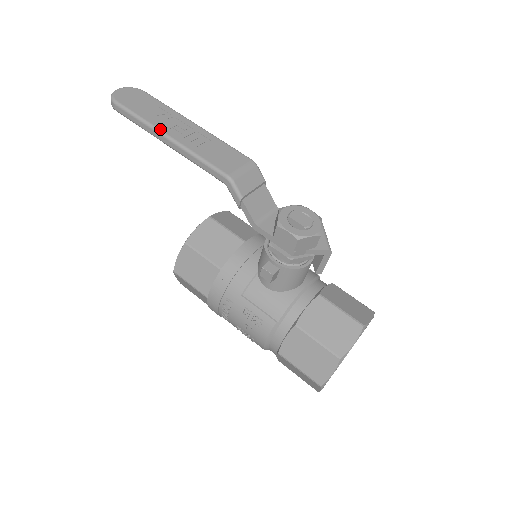
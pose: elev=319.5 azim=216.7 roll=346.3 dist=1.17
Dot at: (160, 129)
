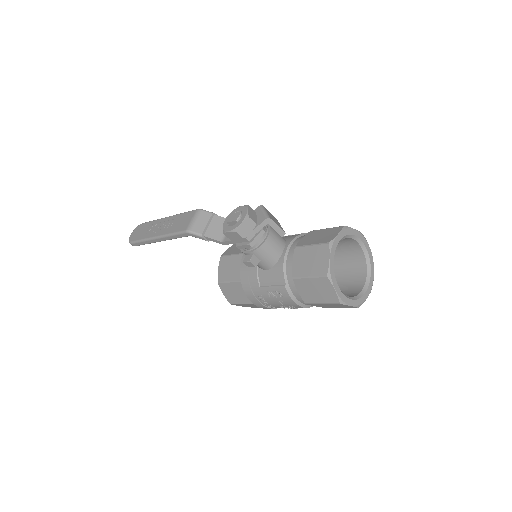
Dot at: (151, 237)
